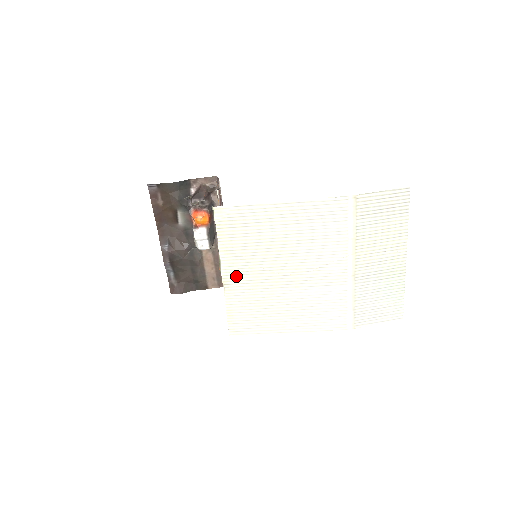
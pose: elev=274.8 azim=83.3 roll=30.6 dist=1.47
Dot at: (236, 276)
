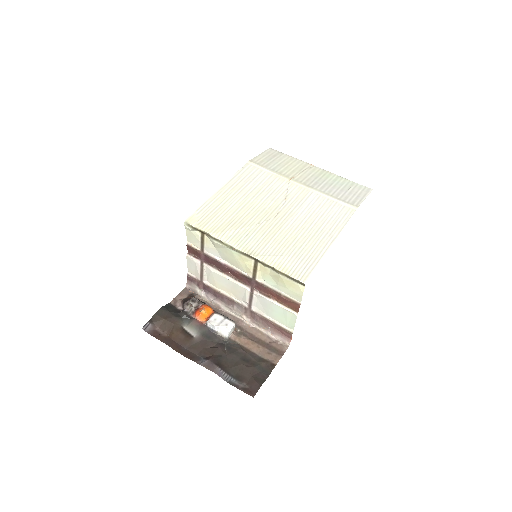
Dot at: (250, 243)
